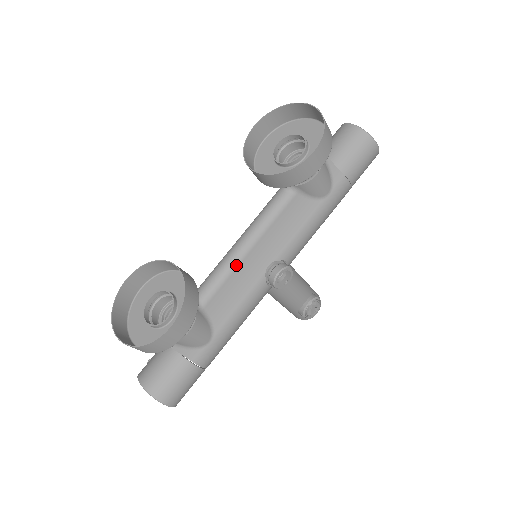
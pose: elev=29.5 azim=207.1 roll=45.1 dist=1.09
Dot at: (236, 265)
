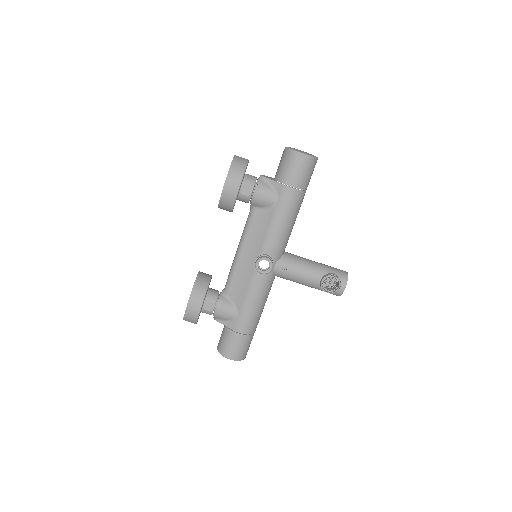
Dot at: (236, 265)
